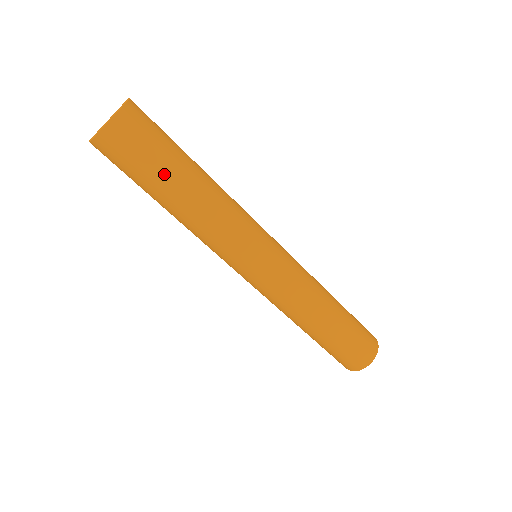
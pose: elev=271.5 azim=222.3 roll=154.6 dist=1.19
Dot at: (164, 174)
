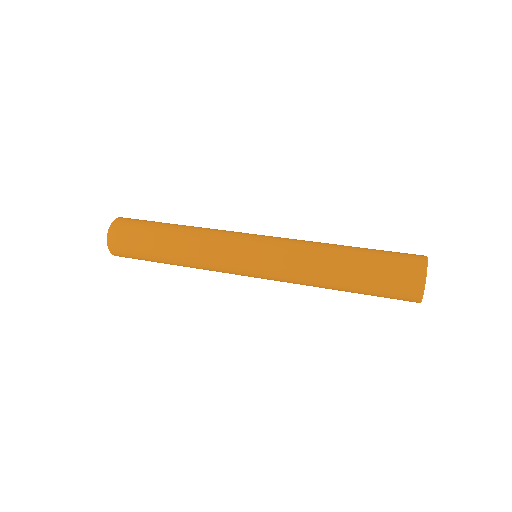
Dot at: (152, 232)
